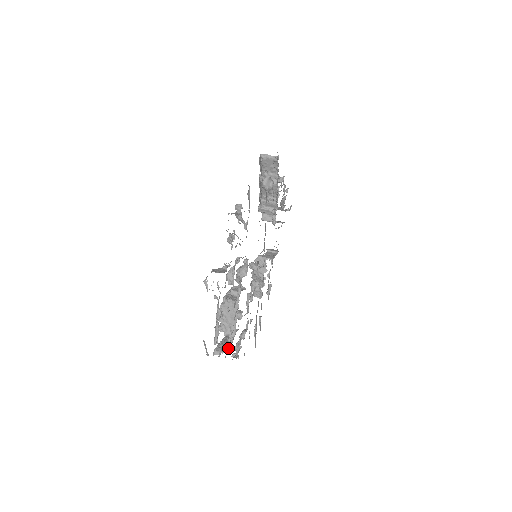
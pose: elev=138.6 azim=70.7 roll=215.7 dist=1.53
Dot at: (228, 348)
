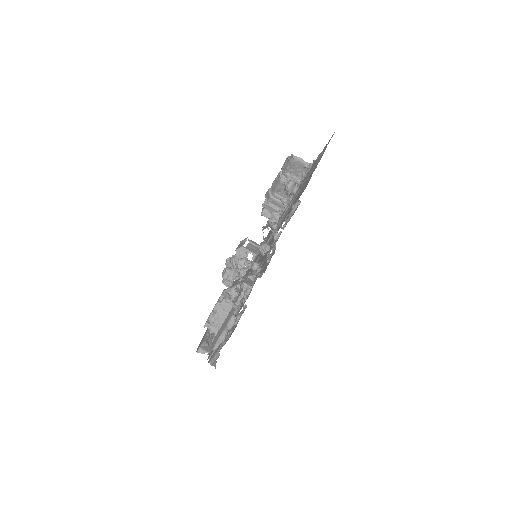
Dot at: occluded
